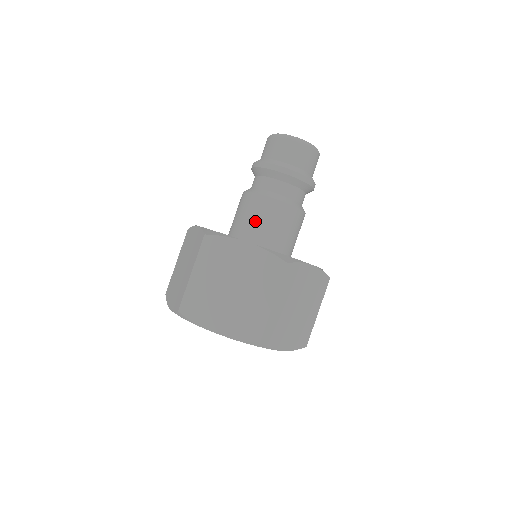
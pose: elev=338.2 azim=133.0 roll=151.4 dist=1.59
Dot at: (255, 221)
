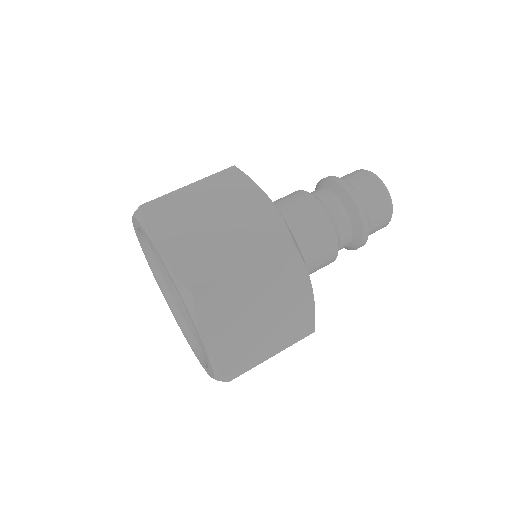
Dot at: (287, 210)
